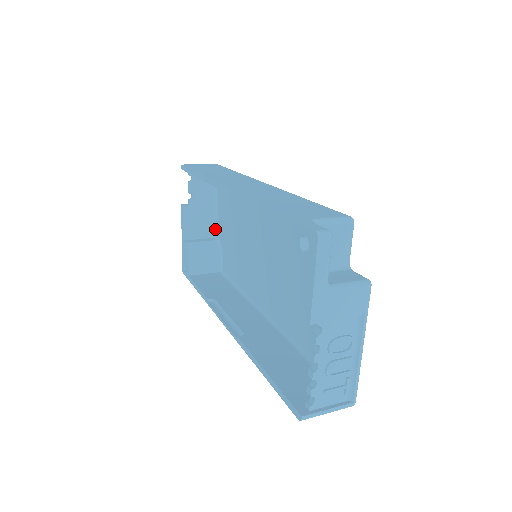
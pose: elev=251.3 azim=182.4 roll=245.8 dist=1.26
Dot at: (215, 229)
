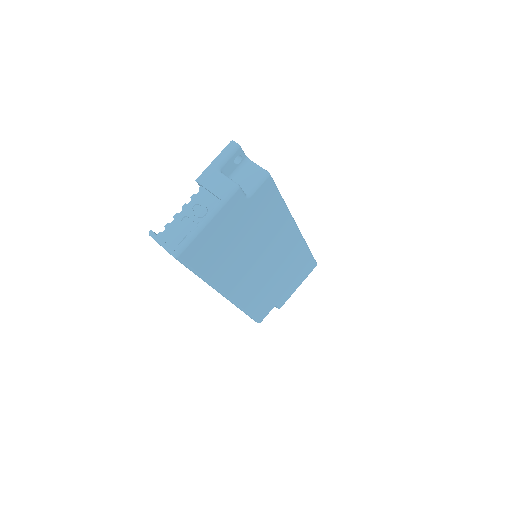
Dot at: occluded
